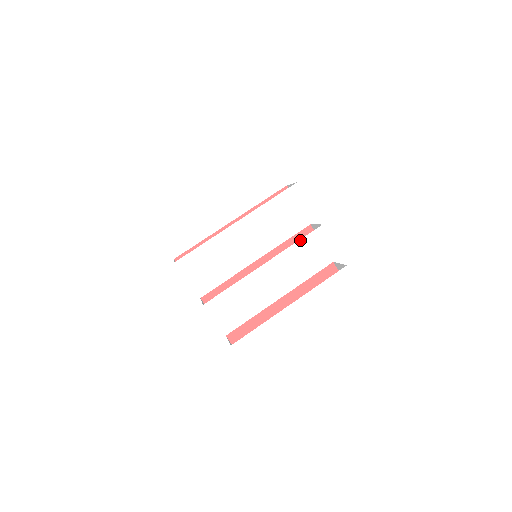
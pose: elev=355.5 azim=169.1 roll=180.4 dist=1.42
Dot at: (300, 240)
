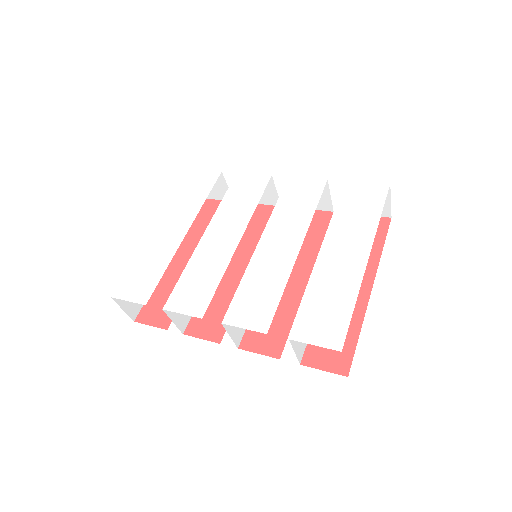
Dot at: (278, 201)
